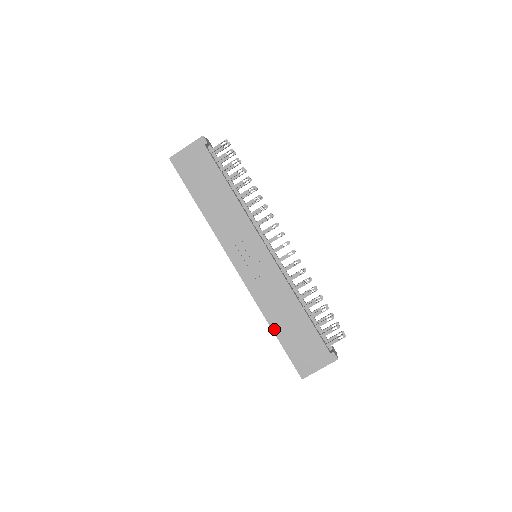
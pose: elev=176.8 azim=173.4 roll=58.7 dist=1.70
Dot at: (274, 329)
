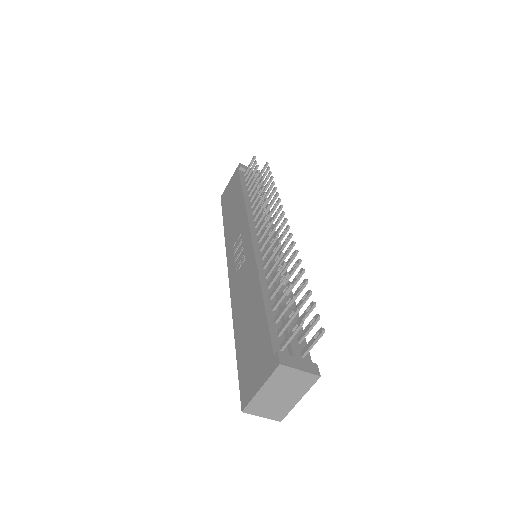
Dot at: (236, 335)
